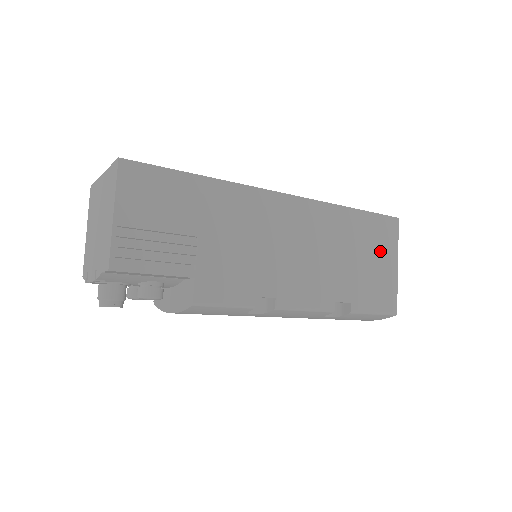
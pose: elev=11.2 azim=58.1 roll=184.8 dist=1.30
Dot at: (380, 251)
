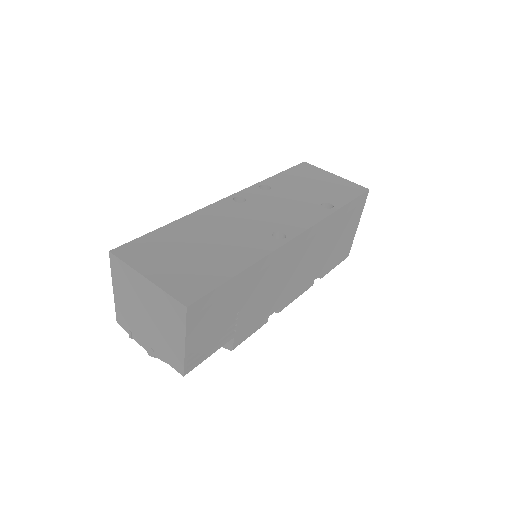
Dot at: (350, 224)
